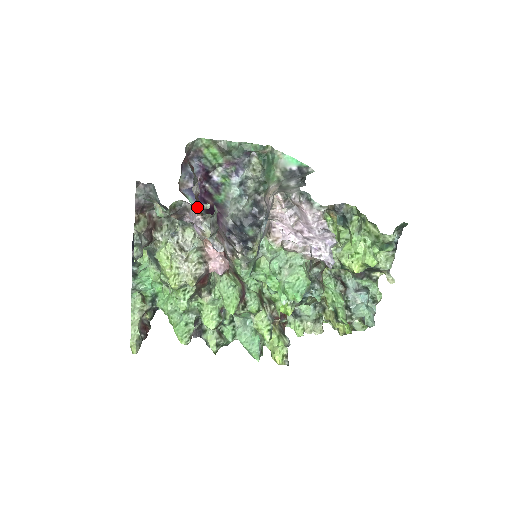
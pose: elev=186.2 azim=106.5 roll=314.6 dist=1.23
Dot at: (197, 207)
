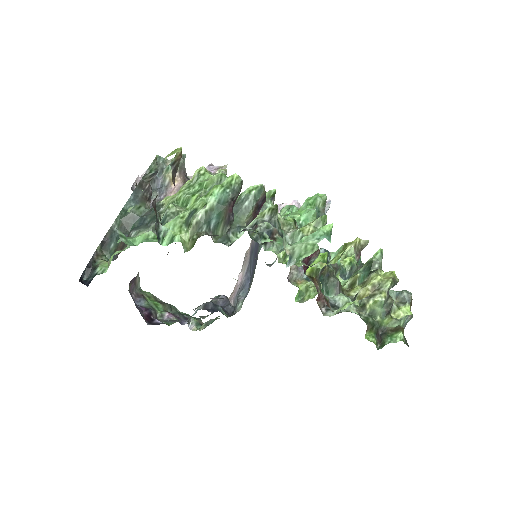
Dot at: occluded
